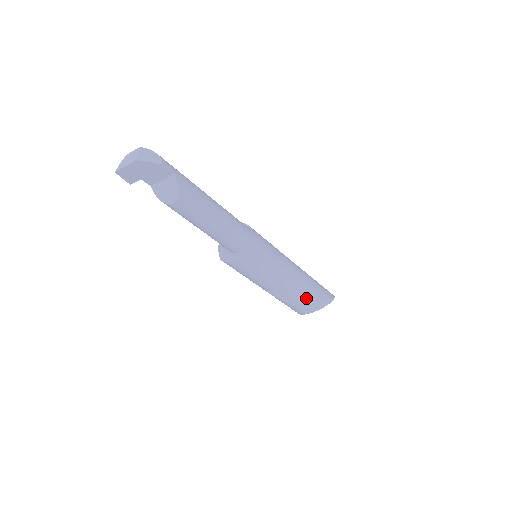
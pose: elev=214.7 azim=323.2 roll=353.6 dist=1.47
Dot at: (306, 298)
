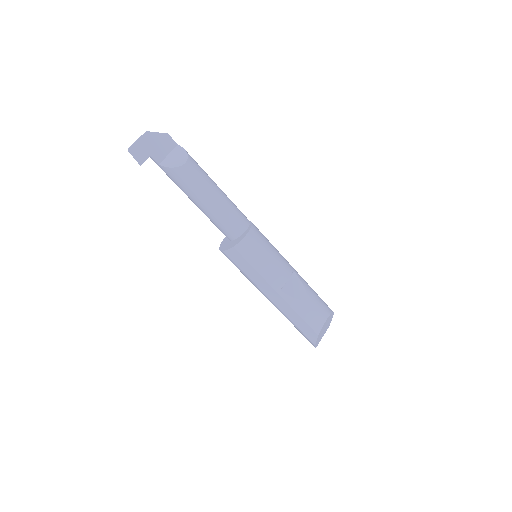
Dot at: (316, 295)
